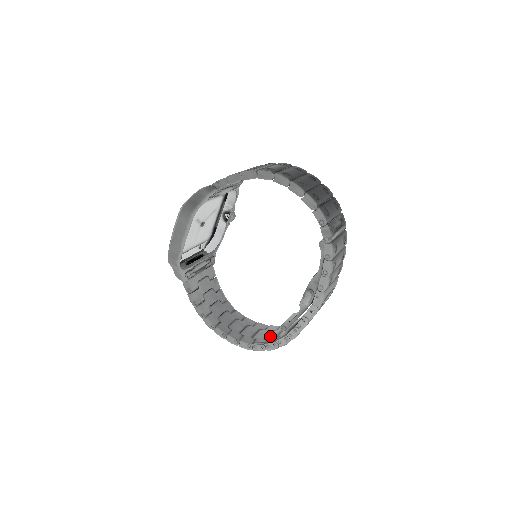
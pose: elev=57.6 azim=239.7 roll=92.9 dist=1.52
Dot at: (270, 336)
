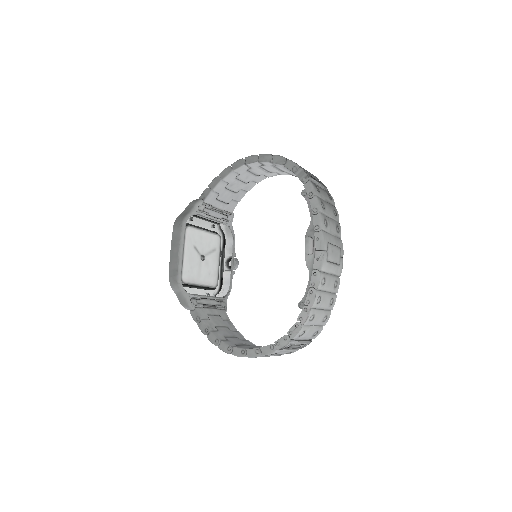
Dot at: occluded
